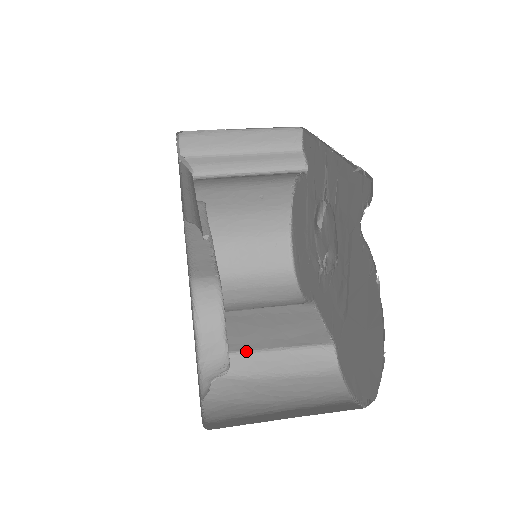
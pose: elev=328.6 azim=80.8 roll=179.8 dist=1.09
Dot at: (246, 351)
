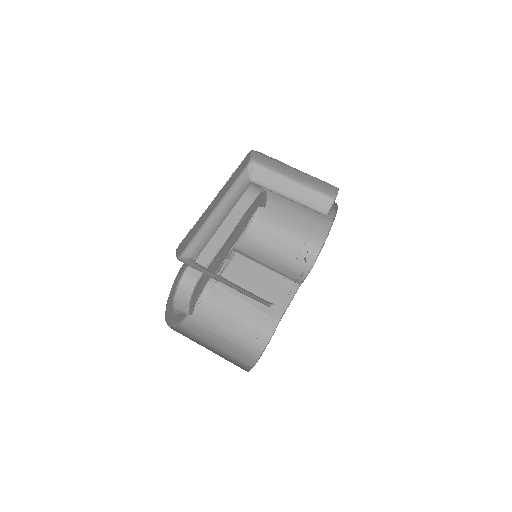
Dot at: (232, 294)
